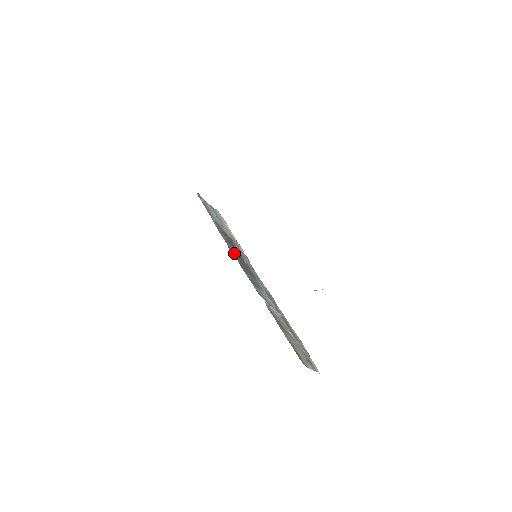
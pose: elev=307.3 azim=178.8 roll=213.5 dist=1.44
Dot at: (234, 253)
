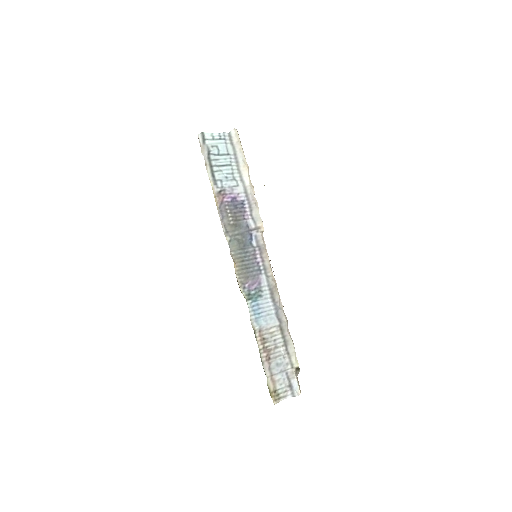
Dot at: (236, 249)
